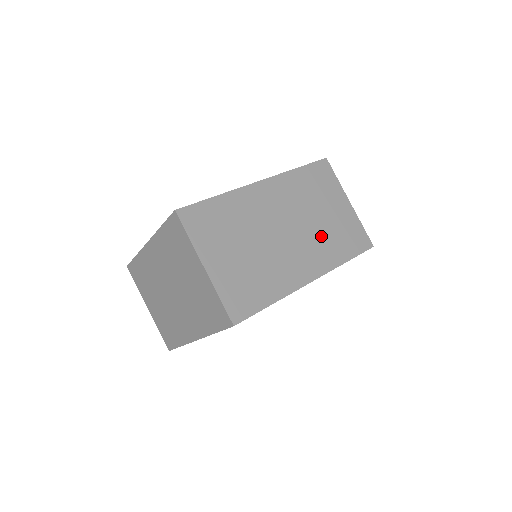
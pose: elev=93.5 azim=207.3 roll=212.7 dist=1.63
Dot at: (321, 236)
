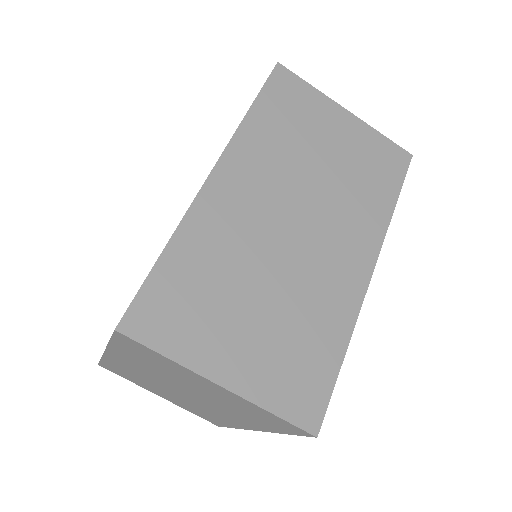
Dot at: (343, 194)
